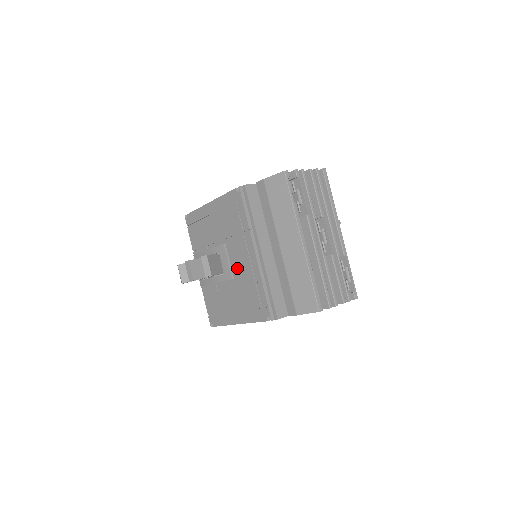
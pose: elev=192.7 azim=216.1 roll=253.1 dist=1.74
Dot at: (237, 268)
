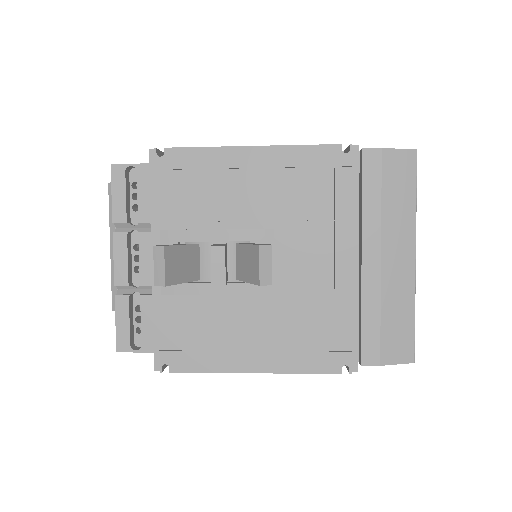
Dot at: (292, 277)
